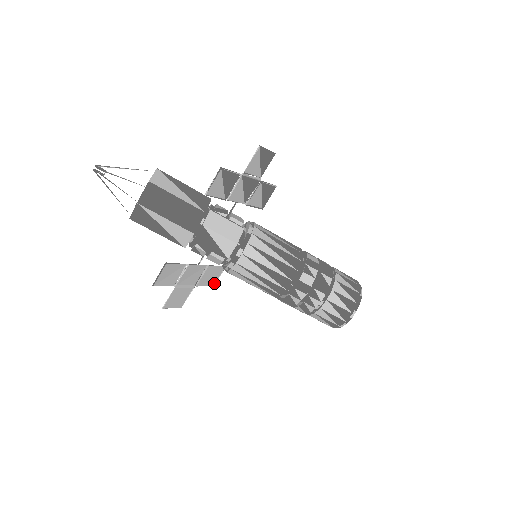
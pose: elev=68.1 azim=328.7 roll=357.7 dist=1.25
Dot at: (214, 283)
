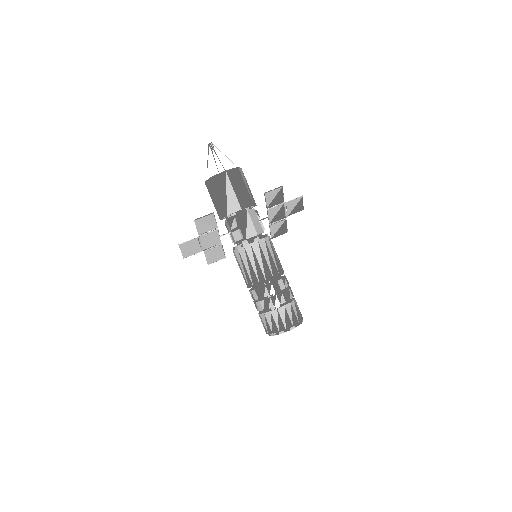
Dot at: (210, 263)
